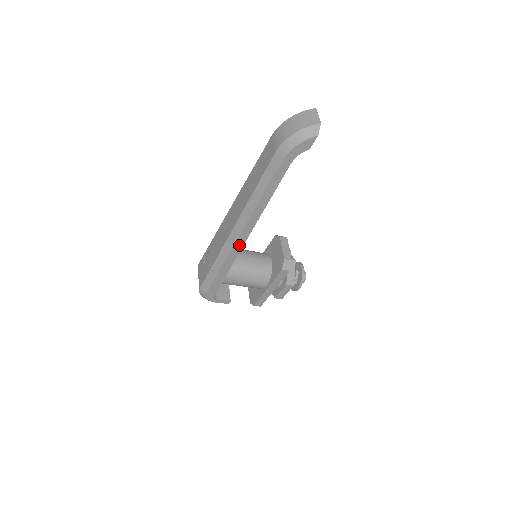
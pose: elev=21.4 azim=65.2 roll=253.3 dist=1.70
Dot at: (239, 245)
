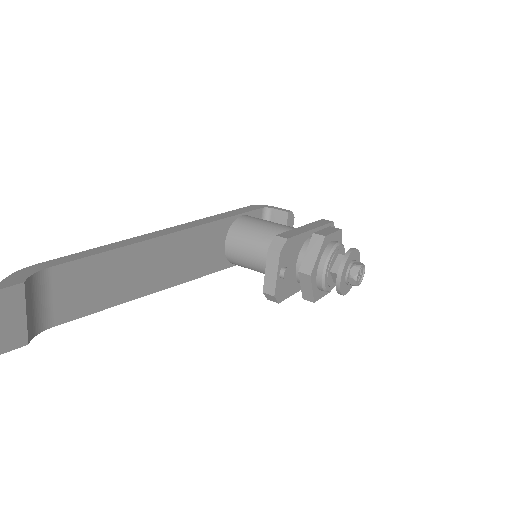
Dot at: occluded
